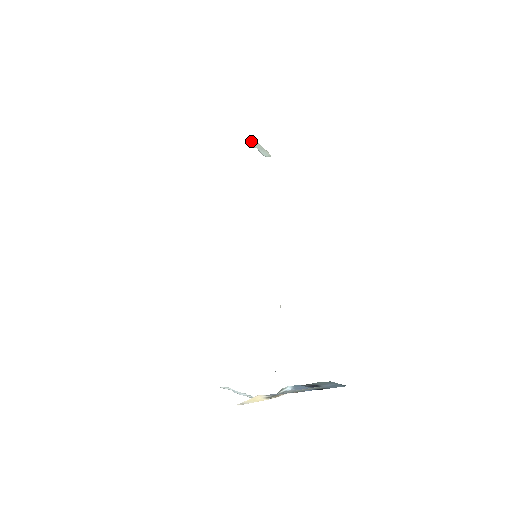
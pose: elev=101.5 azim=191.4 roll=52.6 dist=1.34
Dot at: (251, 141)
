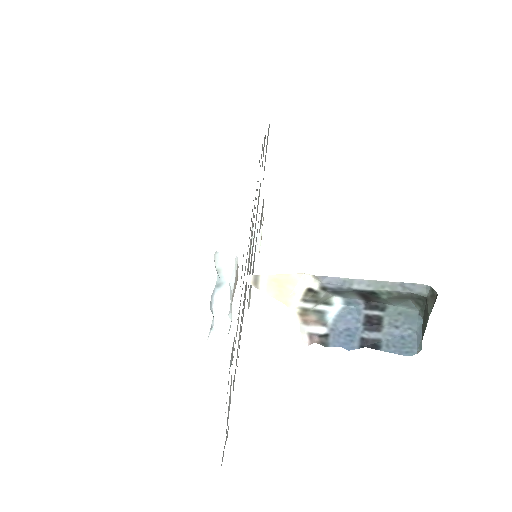
Dot at: (257, 222)
